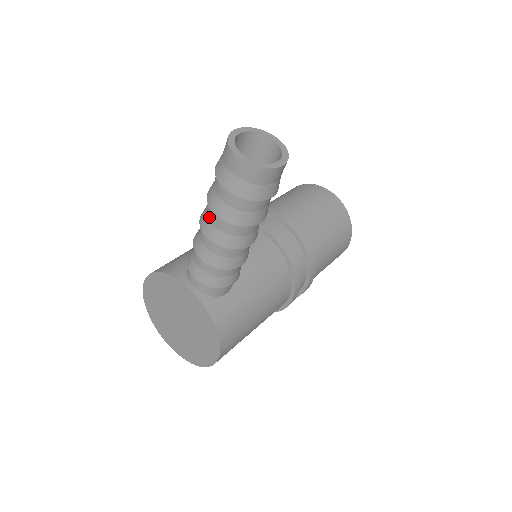
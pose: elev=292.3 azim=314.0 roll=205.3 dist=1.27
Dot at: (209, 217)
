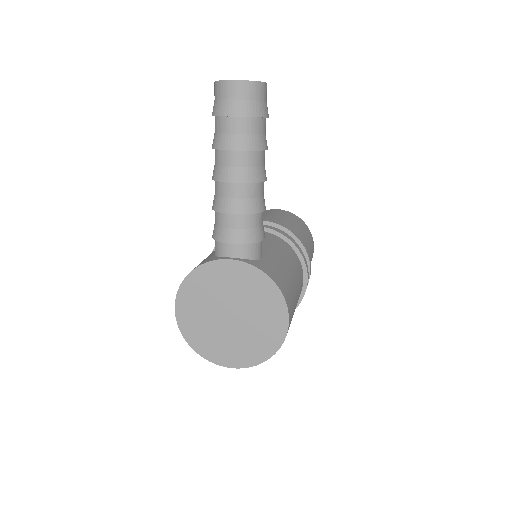
Dot at: (225, 163)
